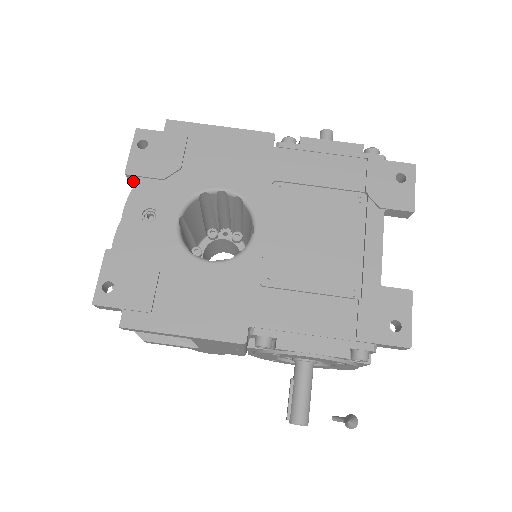
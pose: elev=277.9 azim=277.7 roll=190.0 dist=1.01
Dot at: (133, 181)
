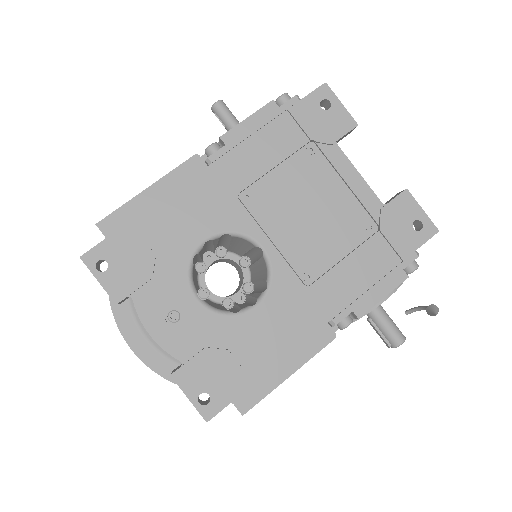
Dot at: (123, 301)
